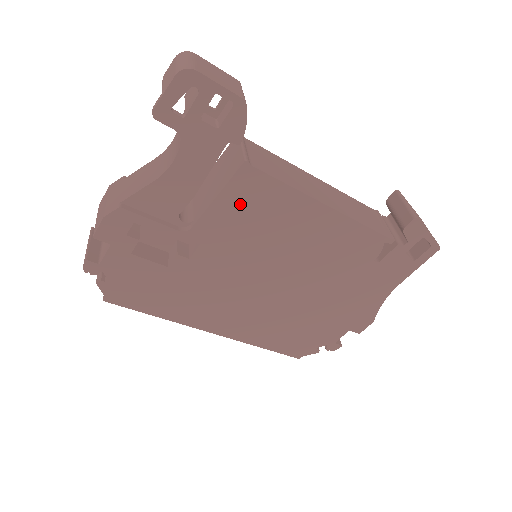
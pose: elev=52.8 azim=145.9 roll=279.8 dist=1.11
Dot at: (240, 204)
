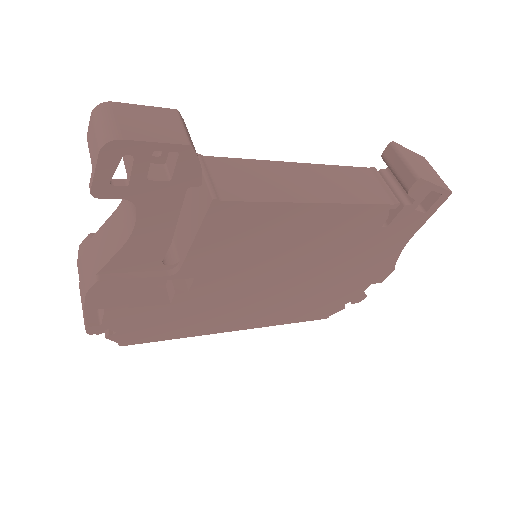
Dot at: (222, 235)
